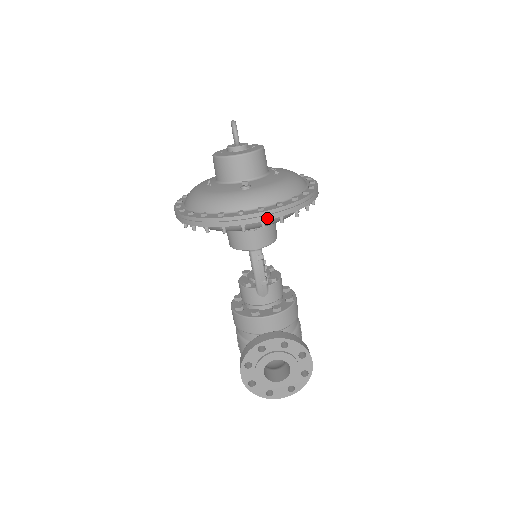
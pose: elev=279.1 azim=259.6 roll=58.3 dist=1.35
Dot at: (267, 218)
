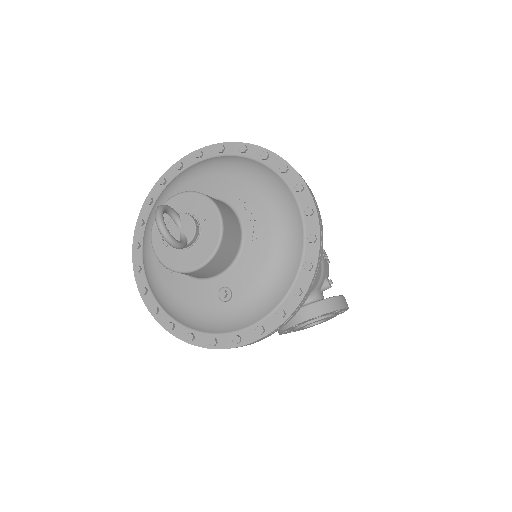
Dot at: occluded
